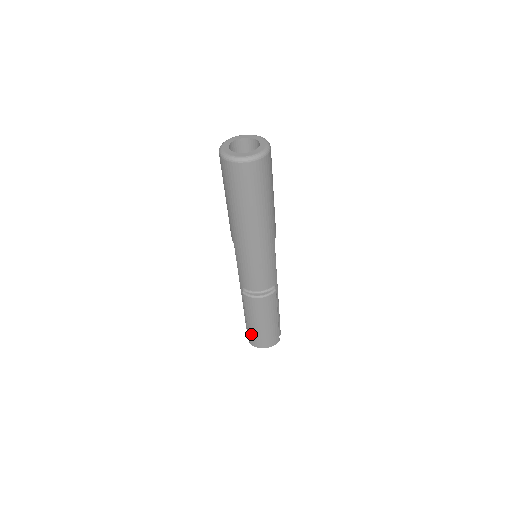
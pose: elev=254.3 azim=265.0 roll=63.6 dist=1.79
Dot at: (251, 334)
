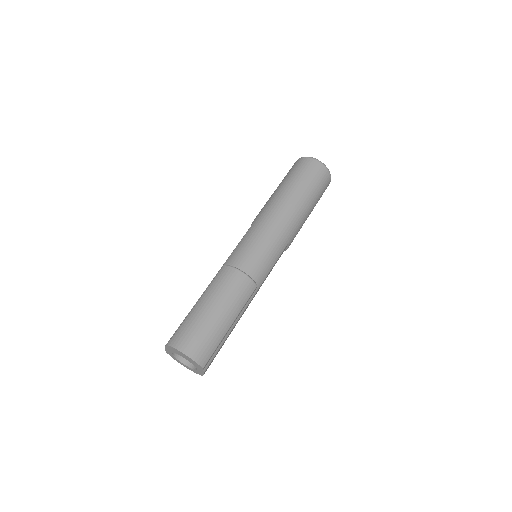
Dot at: (186, 324)
